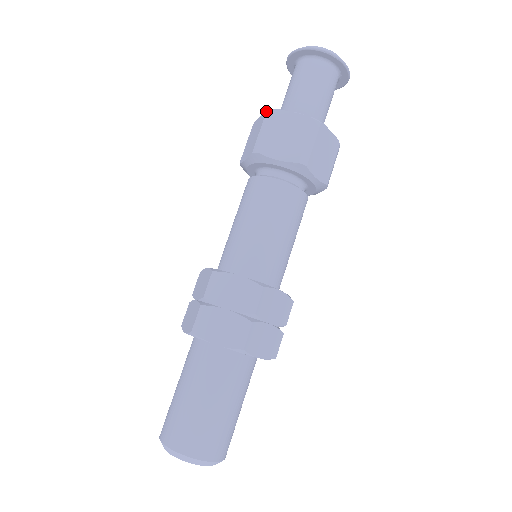
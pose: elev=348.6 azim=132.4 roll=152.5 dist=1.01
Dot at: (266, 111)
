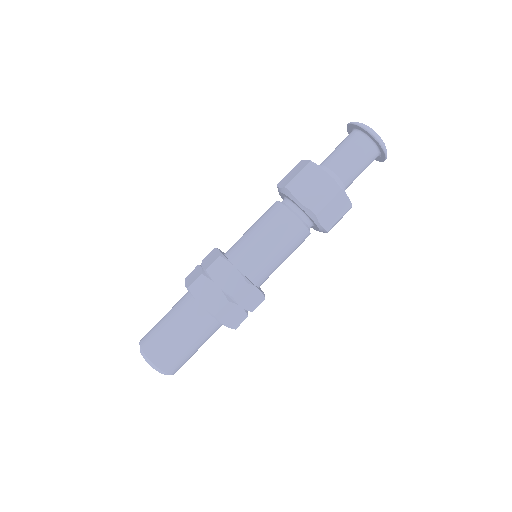
Dot at: (309, 161)
